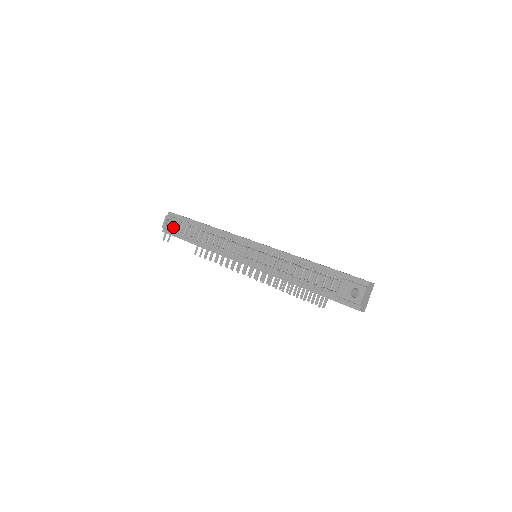
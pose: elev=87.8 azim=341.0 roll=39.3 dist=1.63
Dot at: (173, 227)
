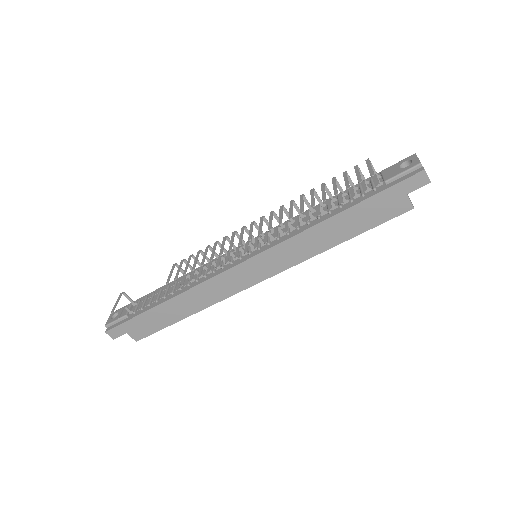
Dot at: (124, 312)
